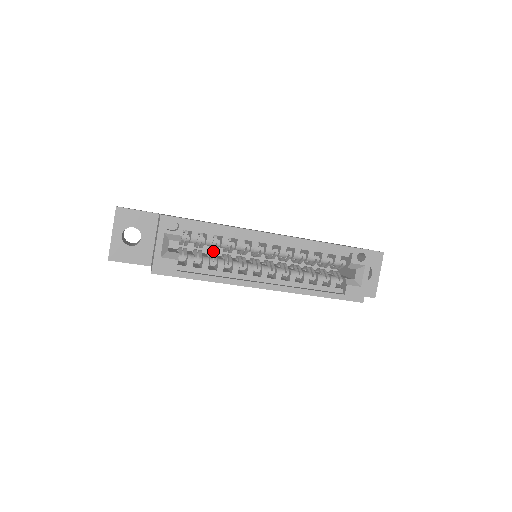
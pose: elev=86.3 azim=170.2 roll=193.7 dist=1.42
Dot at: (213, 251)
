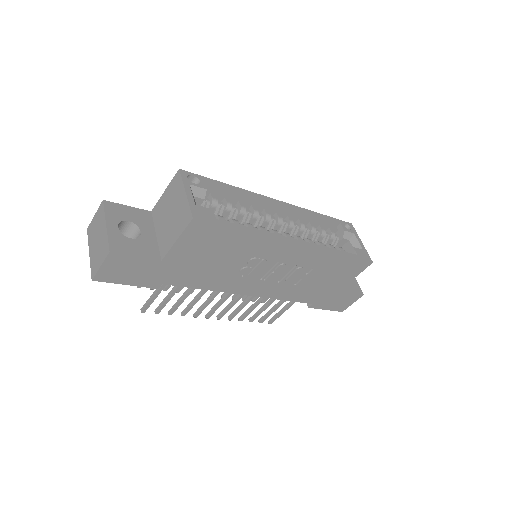
Dot at: occluded
